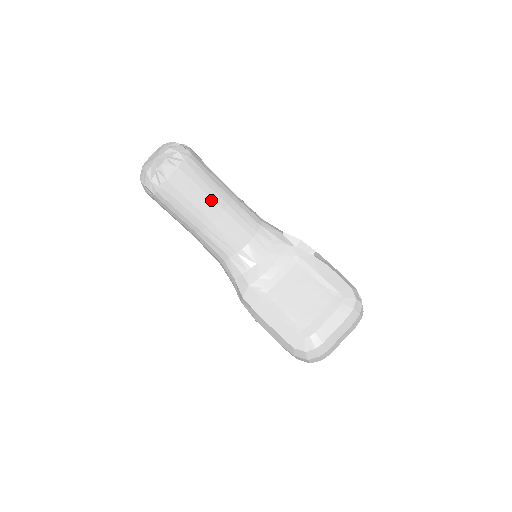
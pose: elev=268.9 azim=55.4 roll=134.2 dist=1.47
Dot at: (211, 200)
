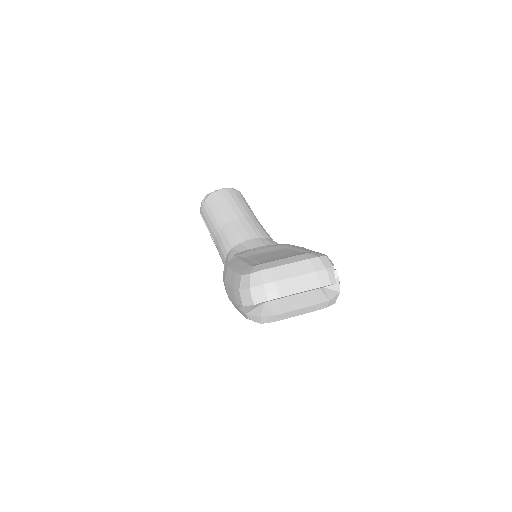
Dot at: (238, 209)
